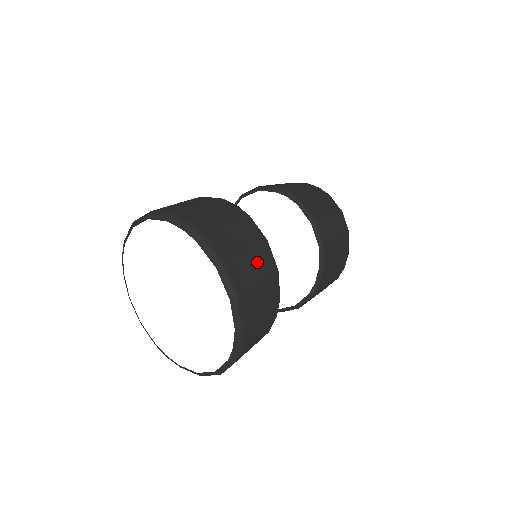
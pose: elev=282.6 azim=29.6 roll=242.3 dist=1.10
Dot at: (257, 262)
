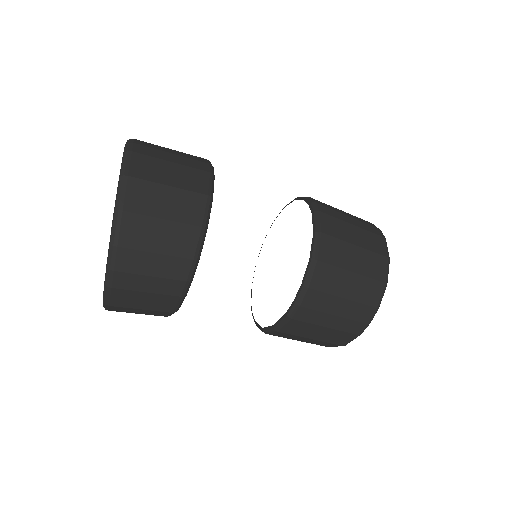
Dot at: (177, 202)
